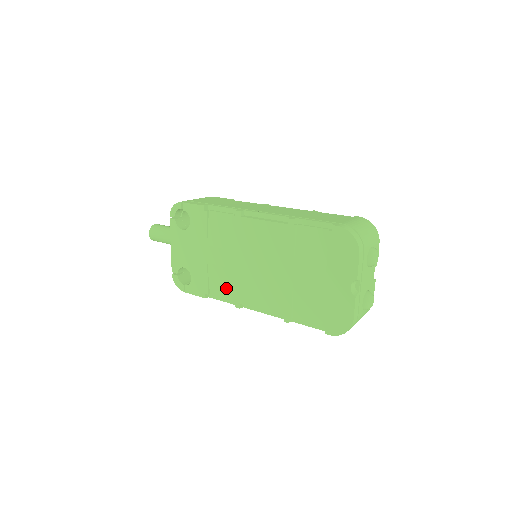
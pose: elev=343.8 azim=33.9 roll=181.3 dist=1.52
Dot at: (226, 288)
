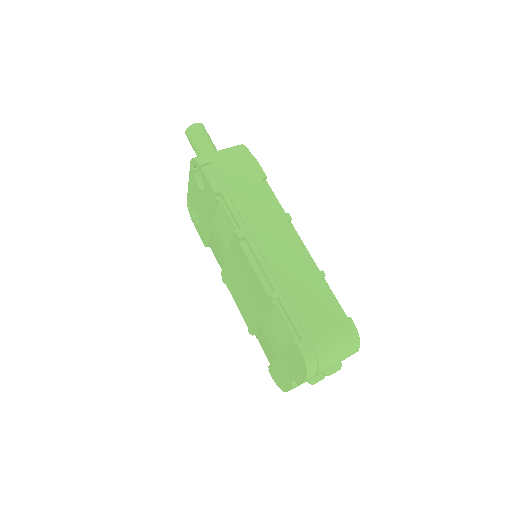
Dot at: (220, 261)
